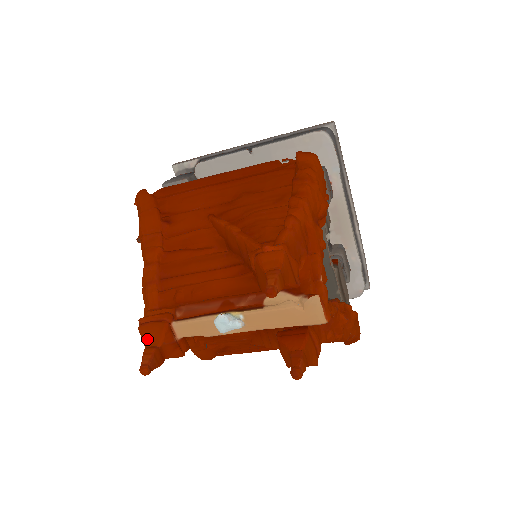
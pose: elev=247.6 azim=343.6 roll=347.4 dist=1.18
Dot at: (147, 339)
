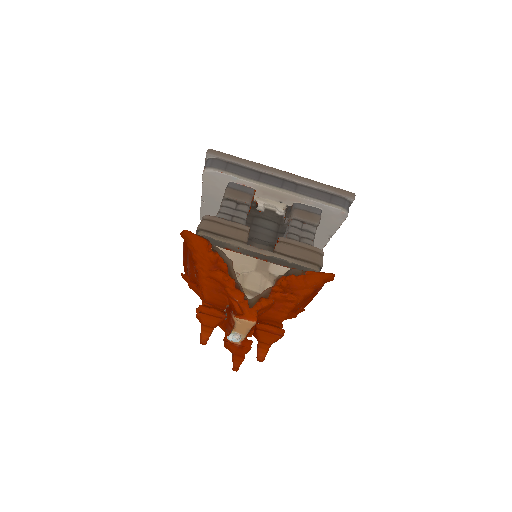
Dot at: (230, 351)
